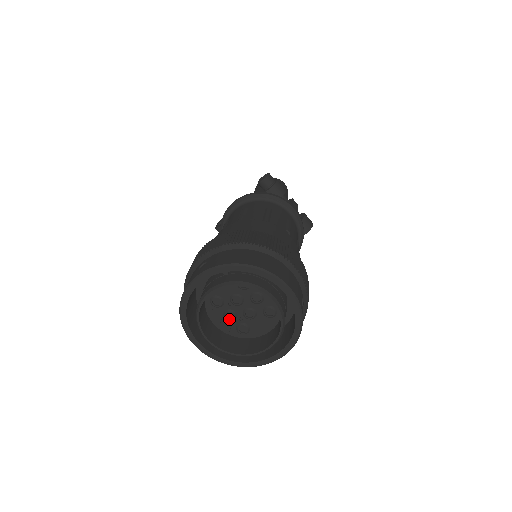
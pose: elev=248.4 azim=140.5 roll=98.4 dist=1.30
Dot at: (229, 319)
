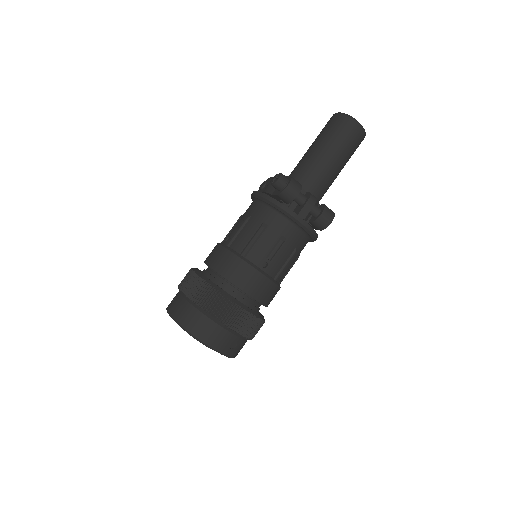
Dot at: occluded
